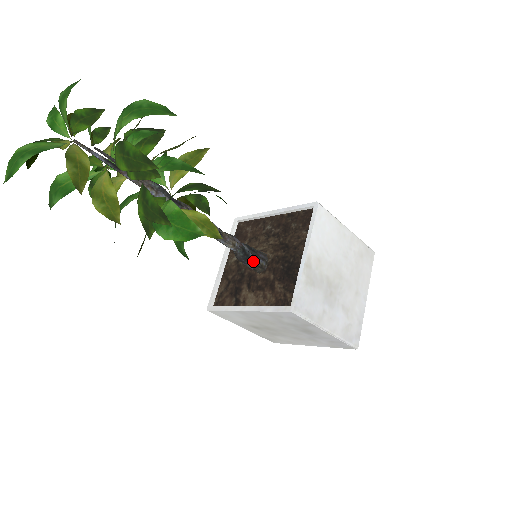
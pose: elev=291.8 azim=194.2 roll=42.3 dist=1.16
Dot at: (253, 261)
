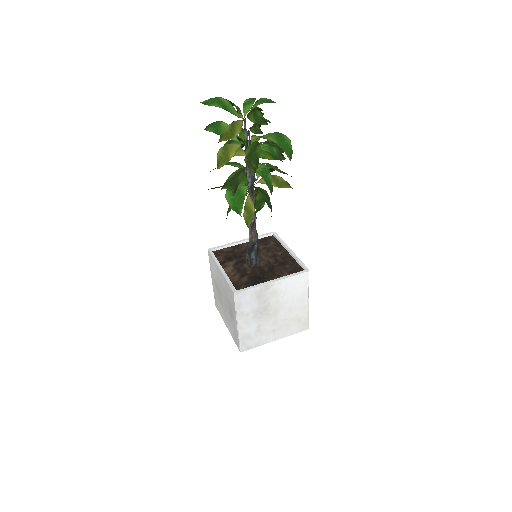
Dot at: (251, 256)
